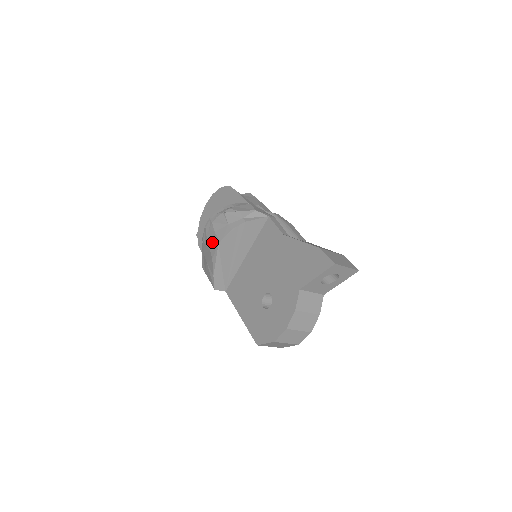
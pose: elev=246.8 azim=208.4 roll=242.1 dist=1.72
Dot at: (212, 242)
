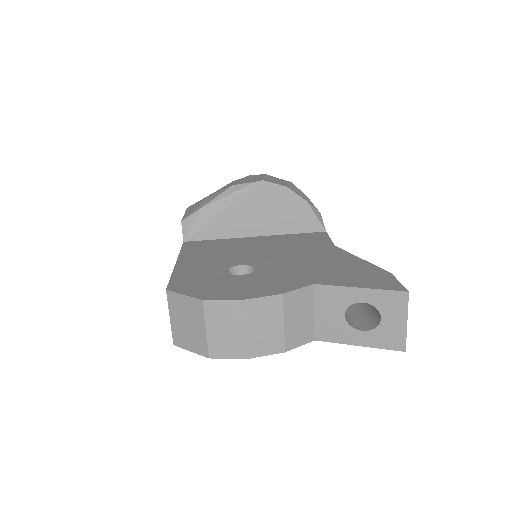
Dot at: (249, 180)
